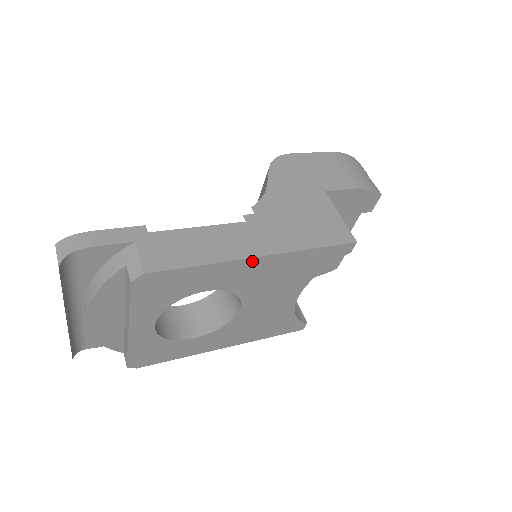
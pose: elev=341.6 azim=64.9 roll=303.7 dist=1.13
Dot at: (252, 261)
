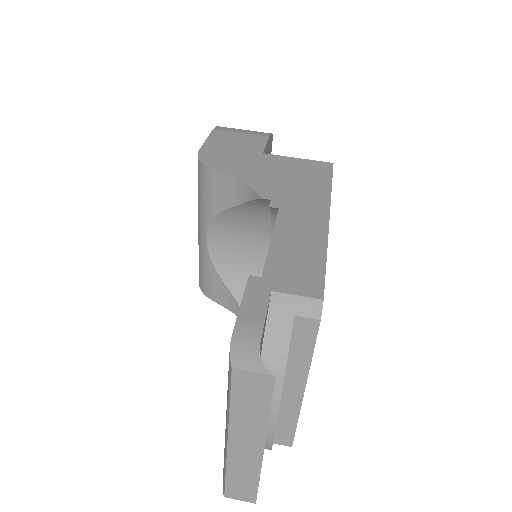
Dot at: occluded
